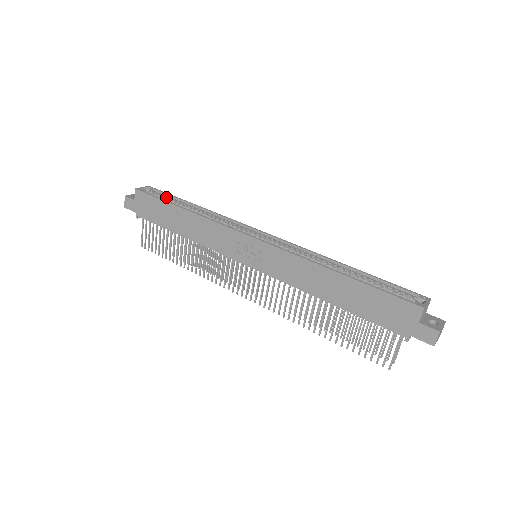
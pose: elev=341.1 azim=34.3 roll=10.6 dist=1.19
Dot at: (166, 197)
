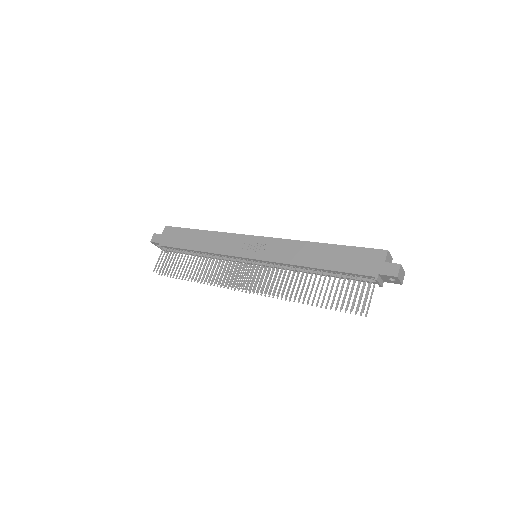
Dot at: occluded
